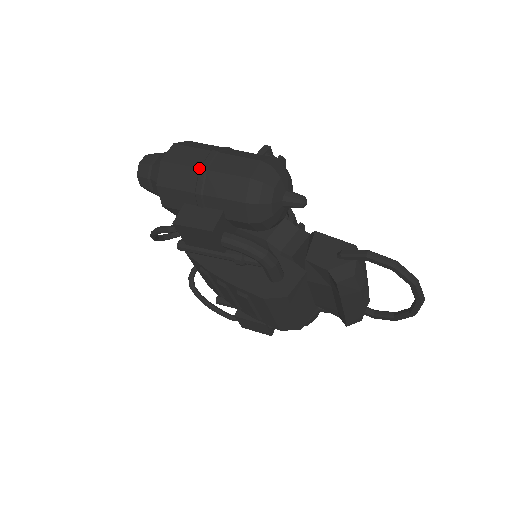
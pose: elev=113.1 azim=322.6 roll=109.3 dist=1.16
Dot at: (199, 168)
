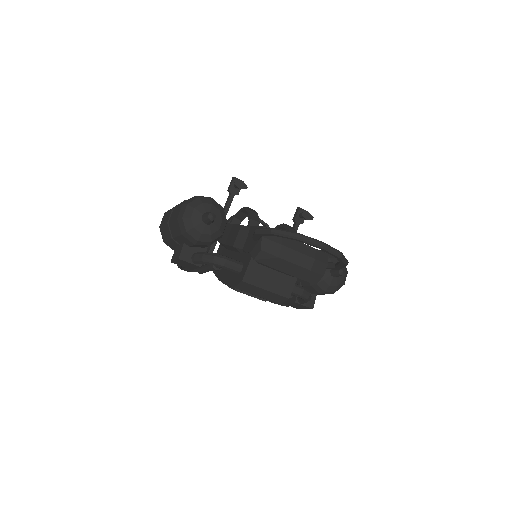
Dot at: (166, 224)
